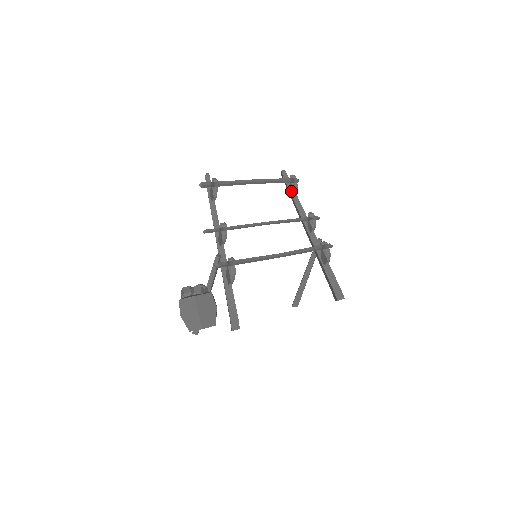
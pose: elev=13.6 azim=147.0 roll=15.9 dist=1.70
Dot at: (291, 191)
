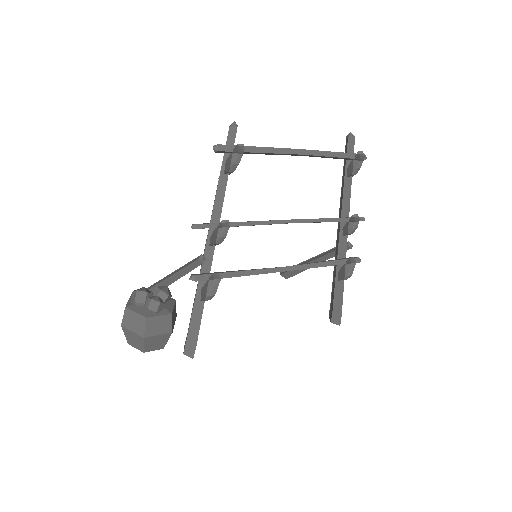
Dot at: (347, 170)
